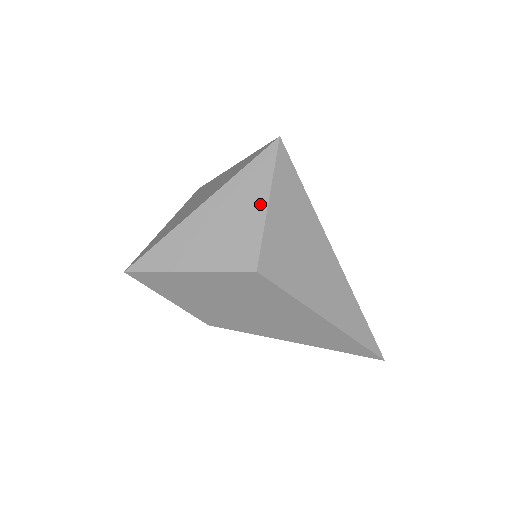
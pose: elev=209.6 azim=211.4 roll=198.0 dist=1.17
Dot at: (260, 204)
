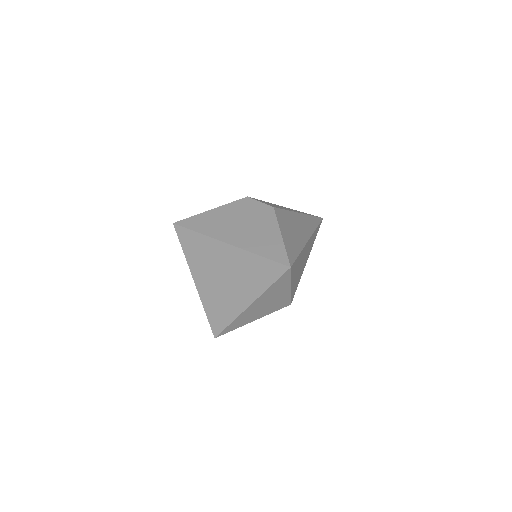
Dot at: (286, 290)
